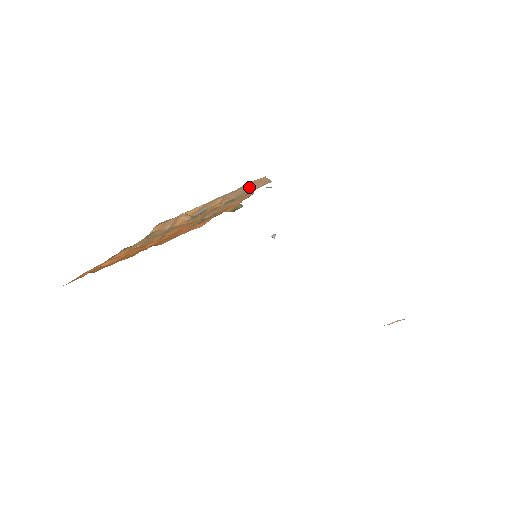
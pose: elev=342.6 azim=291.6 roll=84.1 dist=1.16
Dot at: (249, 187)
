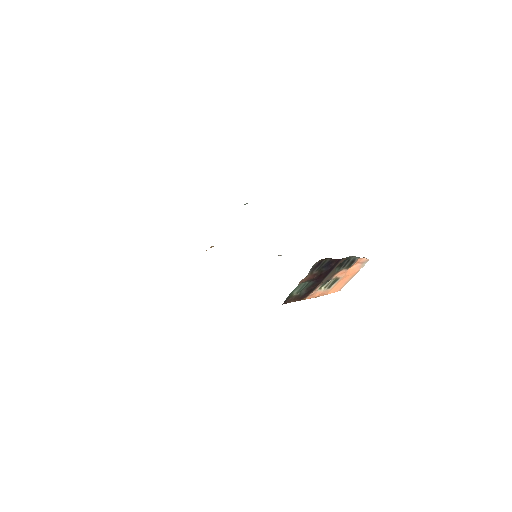
Dot at: occluded
